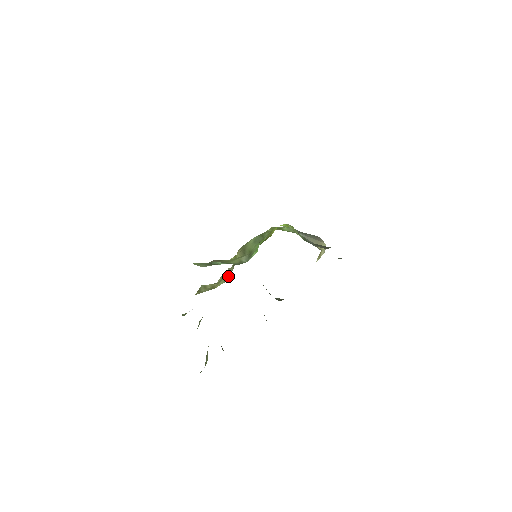
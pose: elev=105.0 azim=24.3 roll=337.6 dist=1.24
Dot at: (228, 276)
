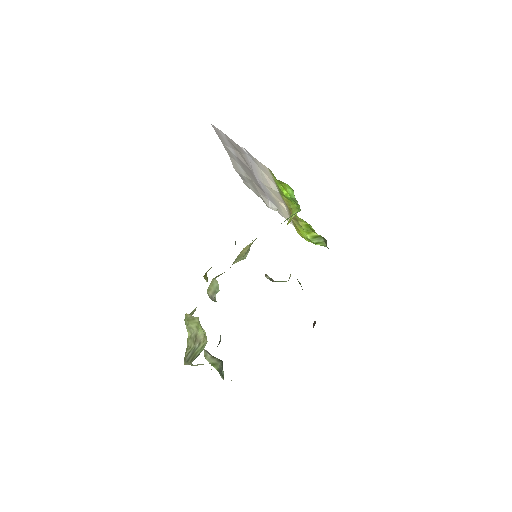
Dot at: (238, 261)
